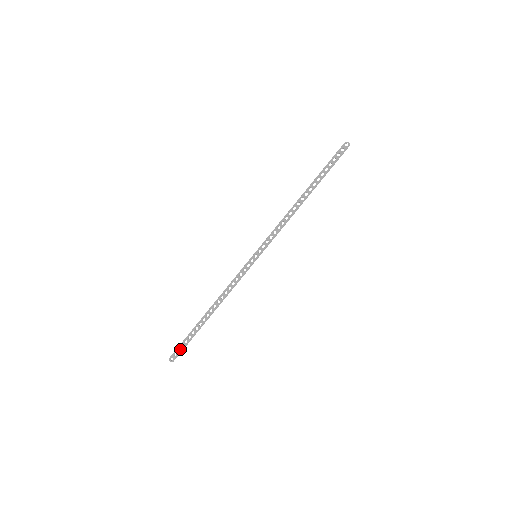
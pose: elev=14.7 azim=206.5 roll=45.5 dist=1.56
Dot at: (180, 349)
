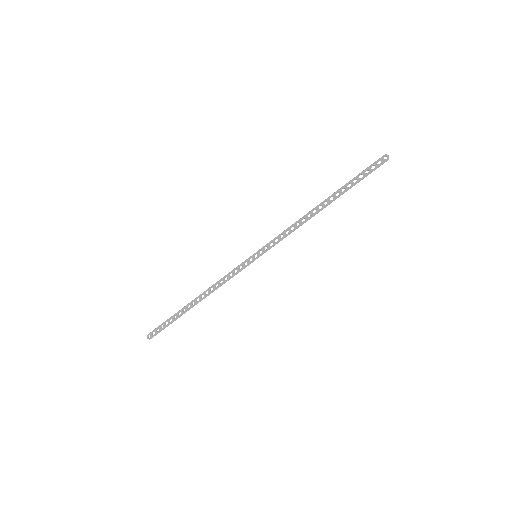
Dot at: (159, 329)
